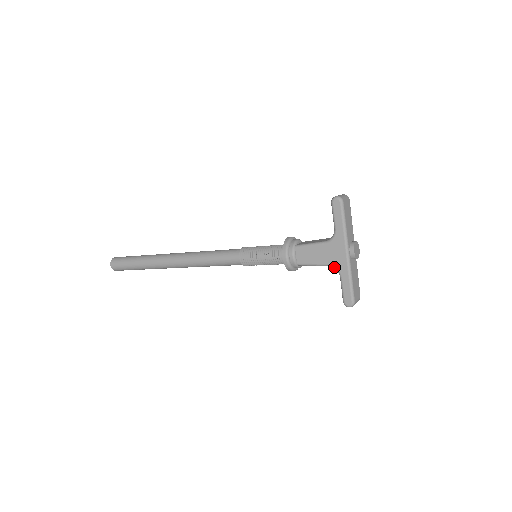
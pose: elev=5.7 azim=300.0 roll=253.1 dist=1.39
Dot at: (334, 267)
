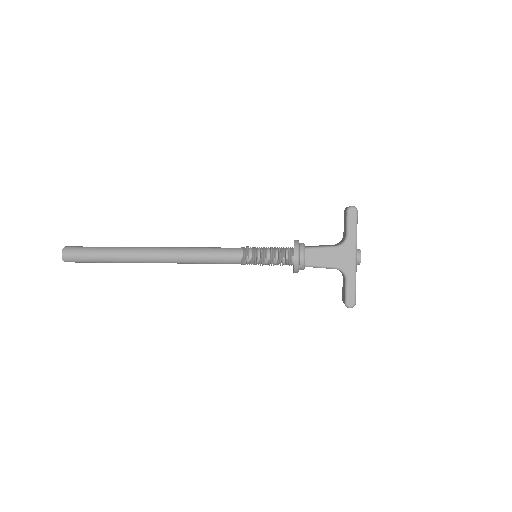
Dot at: (342, 270)
